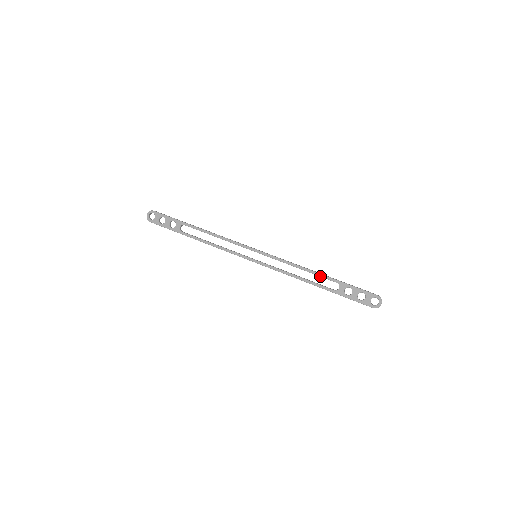
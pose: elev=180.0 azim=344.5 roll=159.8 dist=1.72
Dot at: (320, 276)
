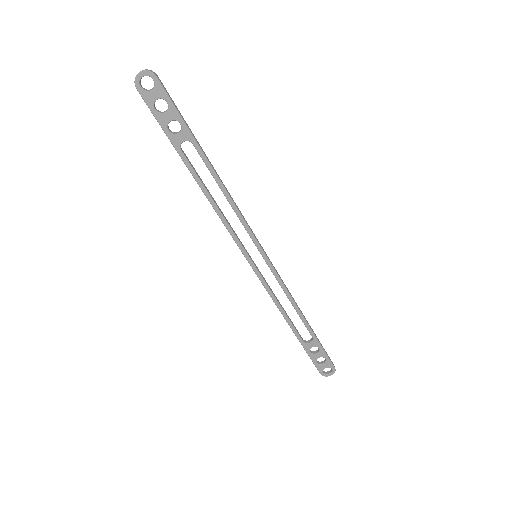
Dot at: (304, 322)
